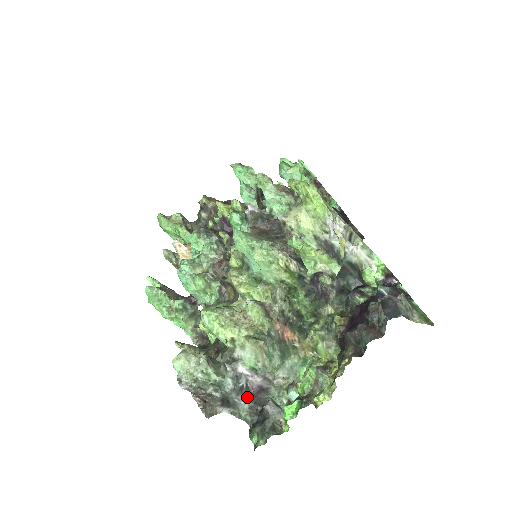
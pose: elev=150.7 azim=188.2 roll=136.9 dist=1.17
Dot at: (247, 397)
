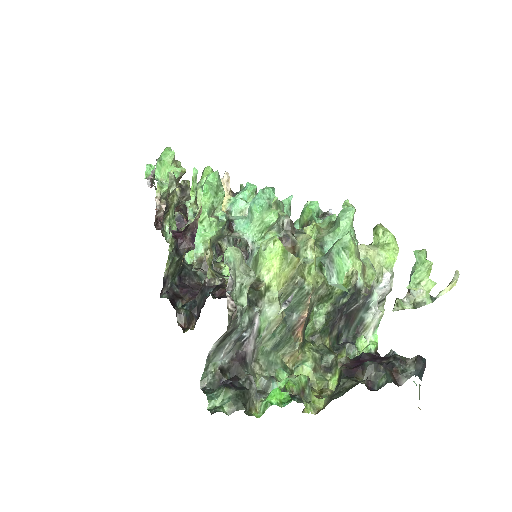
Dot at: (230, 354)
